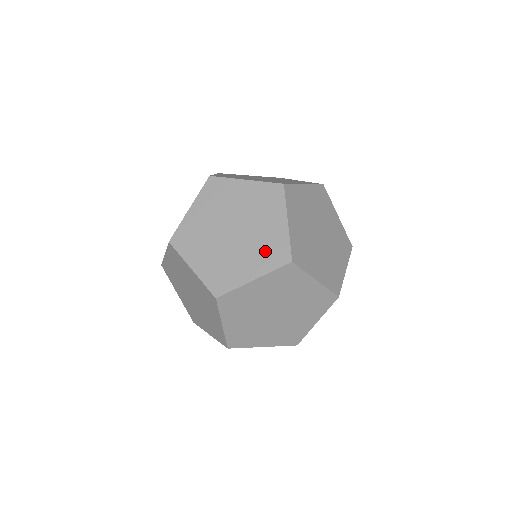
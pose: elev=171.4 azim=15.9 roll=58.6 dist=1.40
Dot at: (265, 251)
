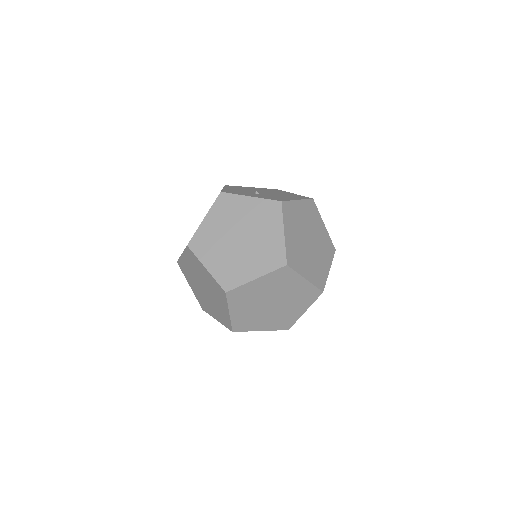
Dot at: (229, 269)
